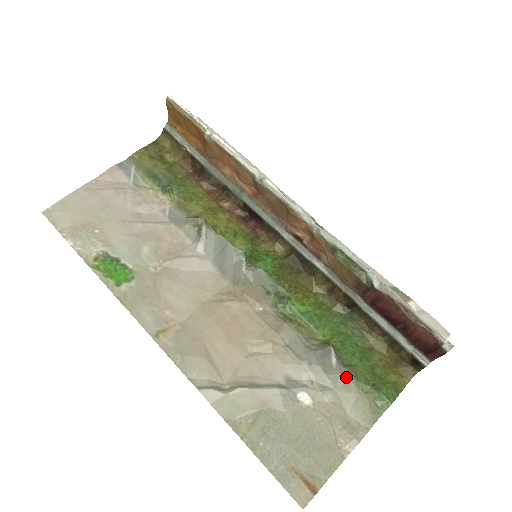
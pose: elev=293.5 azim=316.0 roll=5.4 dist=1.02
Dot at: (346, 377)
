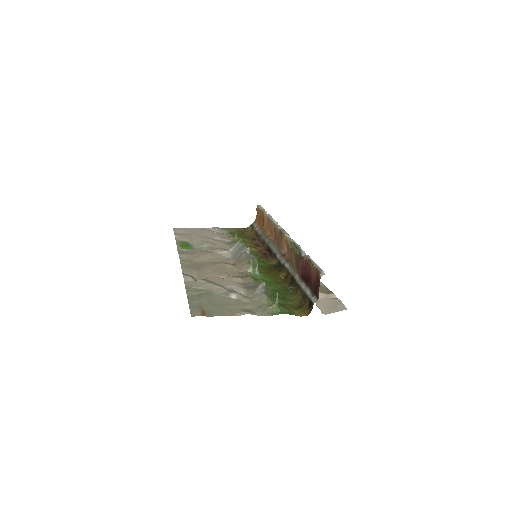
Dot at: (263, 294)
